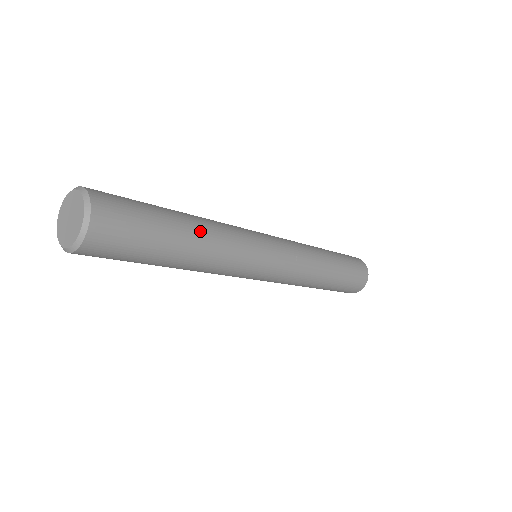
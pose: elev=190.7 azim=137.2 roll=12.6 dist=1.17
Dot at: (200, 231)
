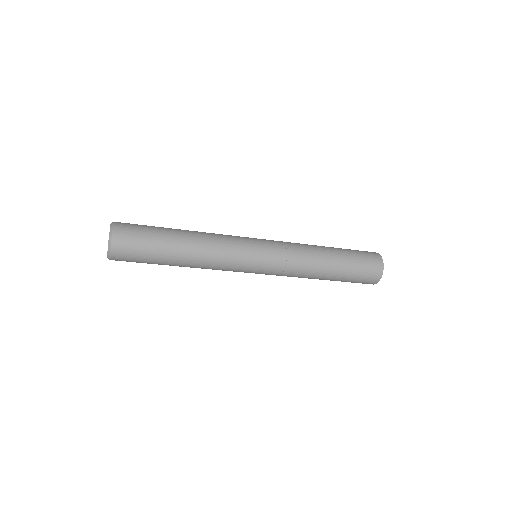
Dot at: (191, 248)
